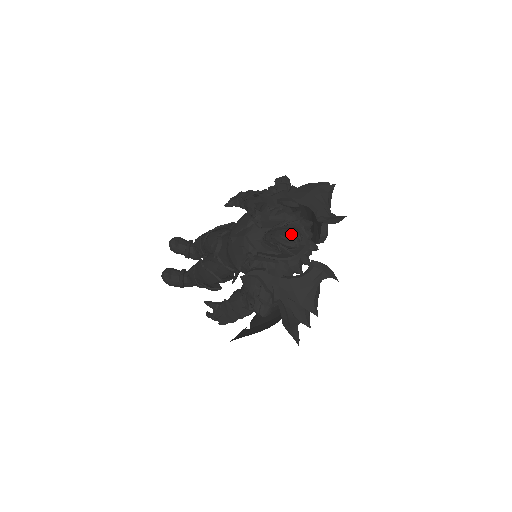
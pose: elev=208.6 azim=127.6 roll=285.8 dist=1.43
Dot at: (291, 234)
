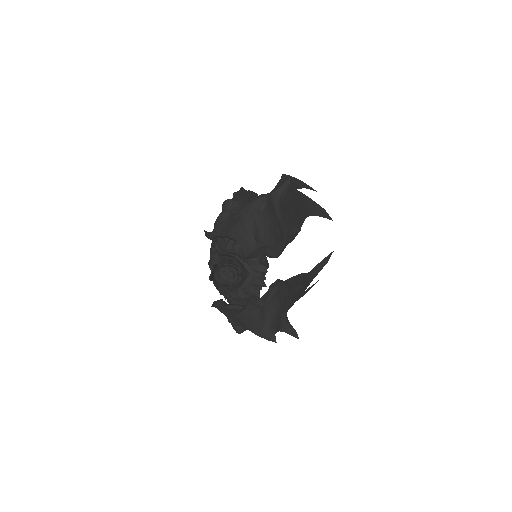
Dot at: (221, 277)
